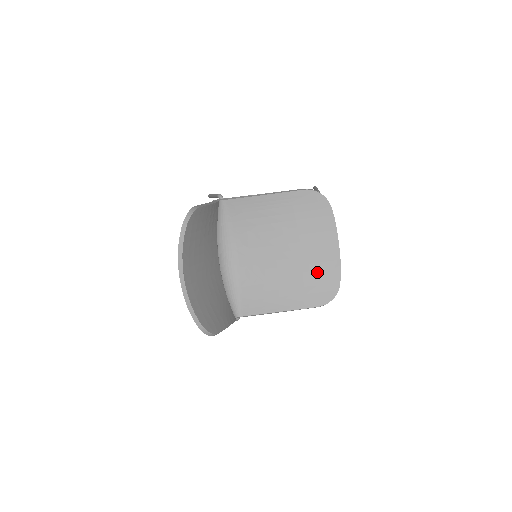
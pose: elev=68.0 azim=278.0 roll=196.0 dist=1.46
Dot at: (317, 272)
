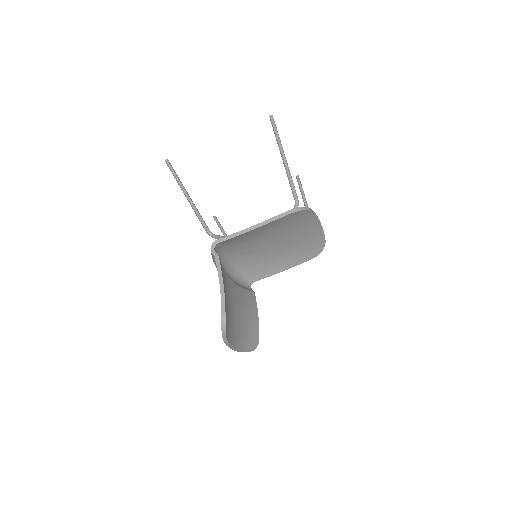
Dot at: (306, 243)
